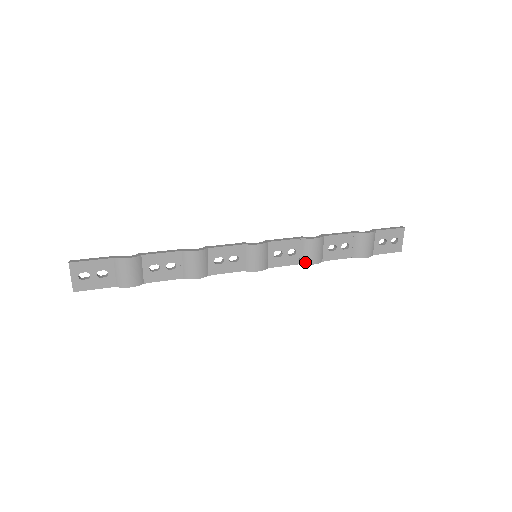
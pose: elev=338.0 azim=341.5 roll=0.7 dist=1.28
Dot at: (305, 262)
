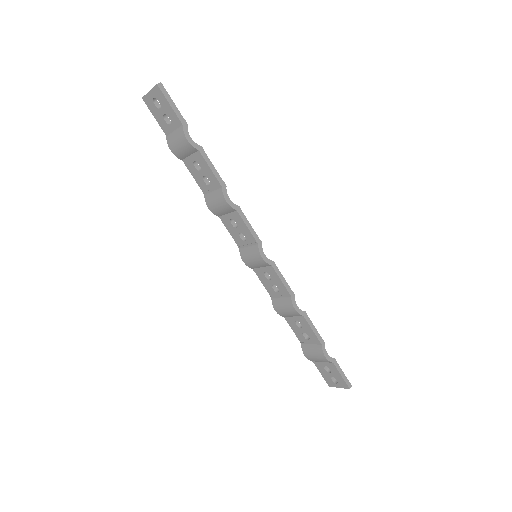
Dot at: (274, 302)
